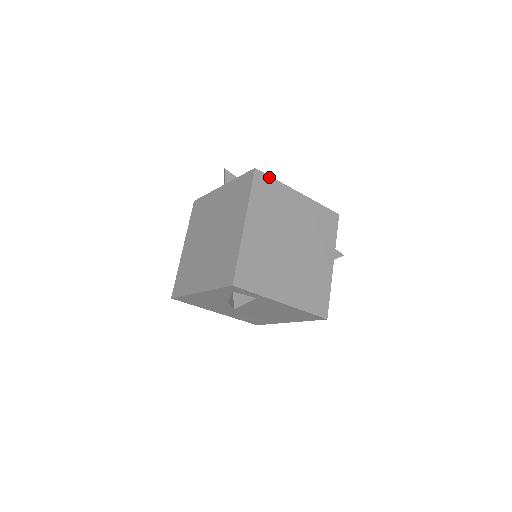
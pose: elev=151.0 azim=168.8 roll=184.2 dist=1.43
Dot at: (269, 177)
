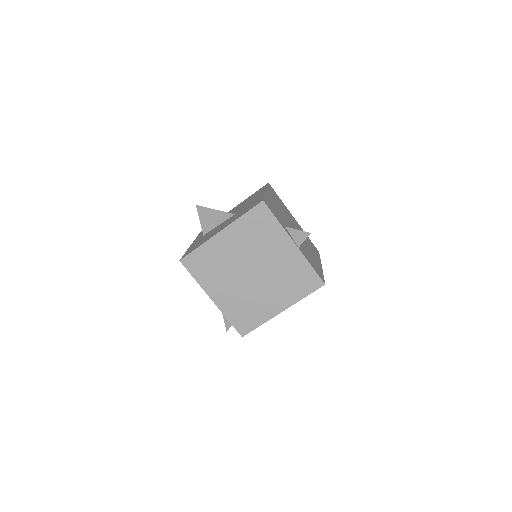
Dot at: occluded
